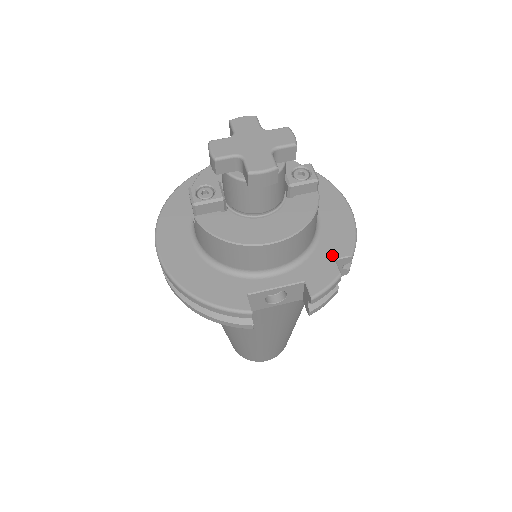
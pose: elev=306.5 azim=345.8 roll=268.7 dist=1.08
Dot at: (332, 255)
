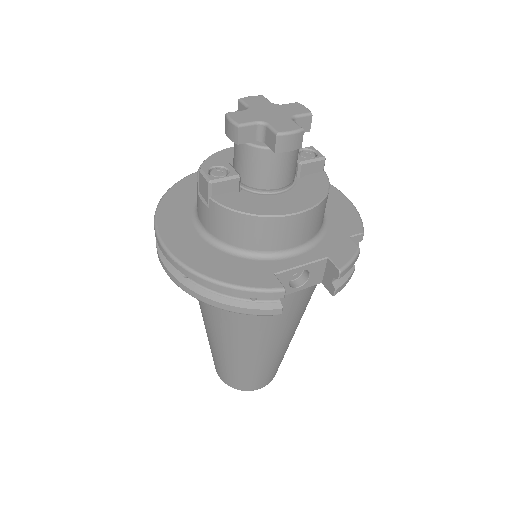
Dot at: (345, 234)
